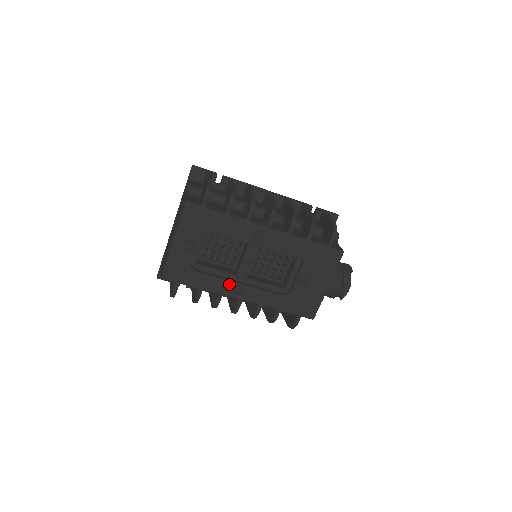
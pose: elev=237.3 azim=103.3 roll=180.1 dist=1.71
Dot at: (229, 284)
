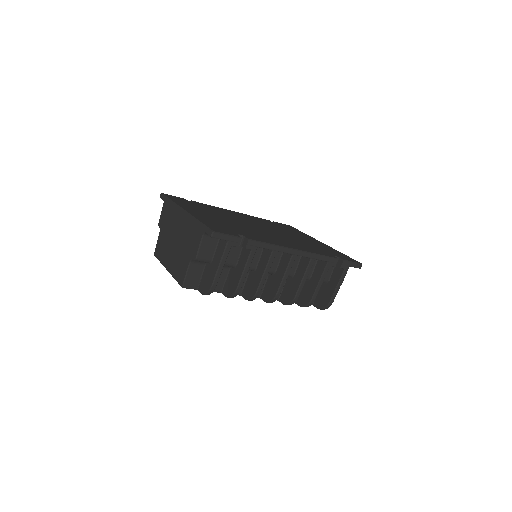
Dot at: occluded
